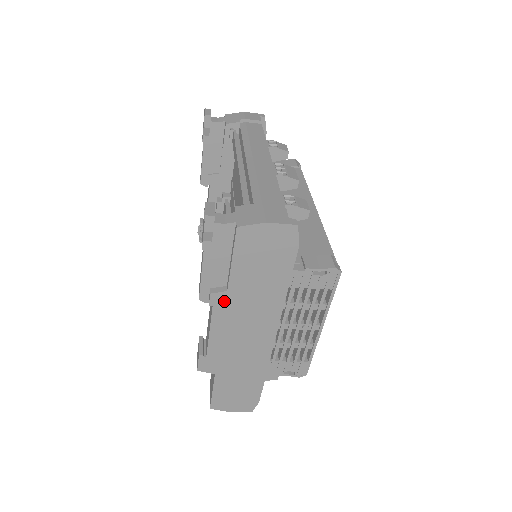
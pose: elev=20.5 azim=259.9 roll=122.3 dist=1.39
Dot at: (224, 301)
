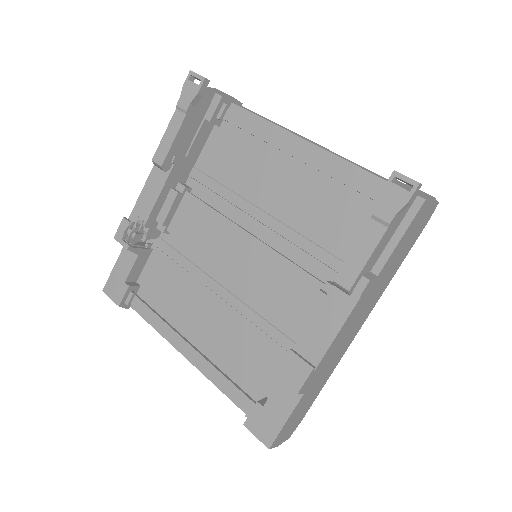
Dot at: (368, 289)
